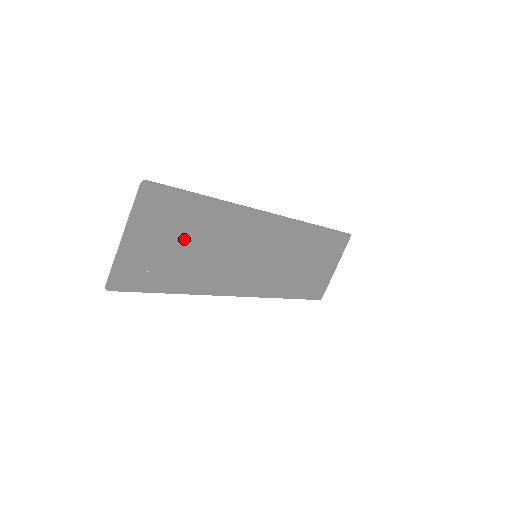
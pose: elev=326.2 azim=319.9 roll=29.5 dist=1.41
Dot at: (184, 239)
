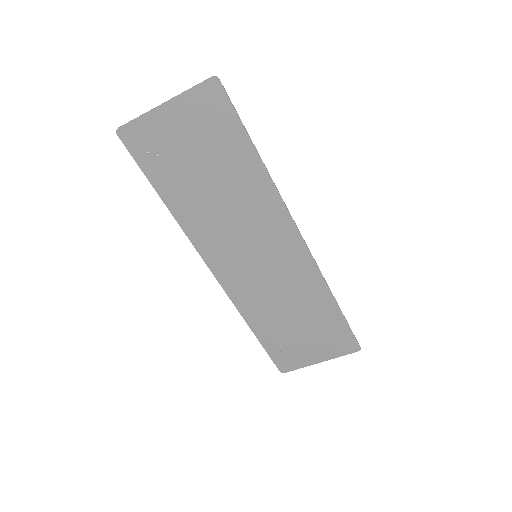
Dot at: (208, 165)
